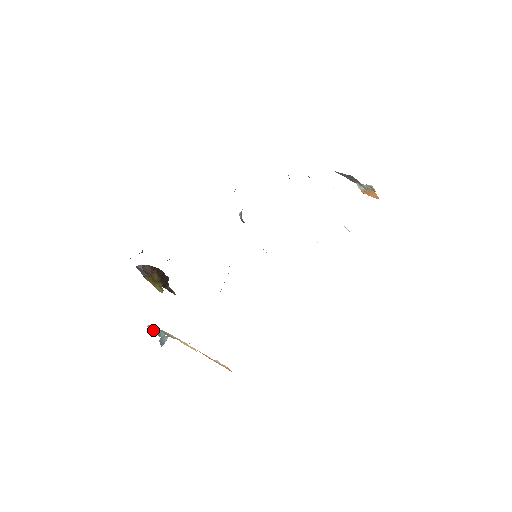
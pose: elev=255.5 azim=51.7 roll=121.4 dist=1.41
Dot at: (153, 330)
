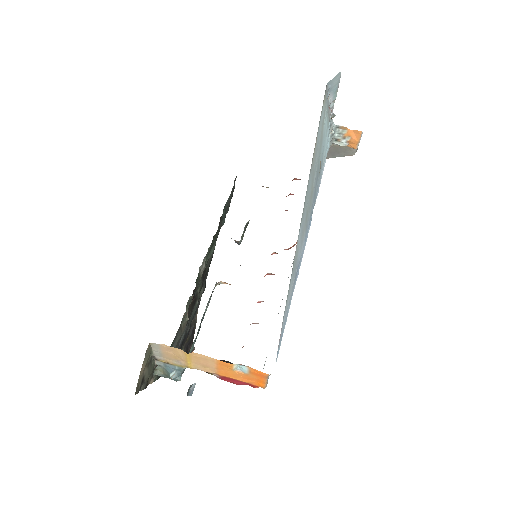
Dot at: (165, 376)
